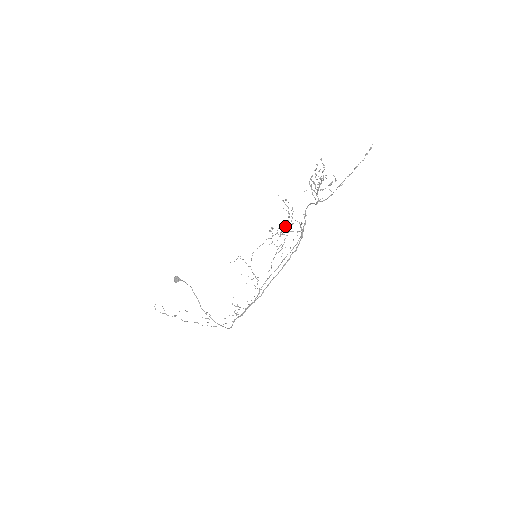
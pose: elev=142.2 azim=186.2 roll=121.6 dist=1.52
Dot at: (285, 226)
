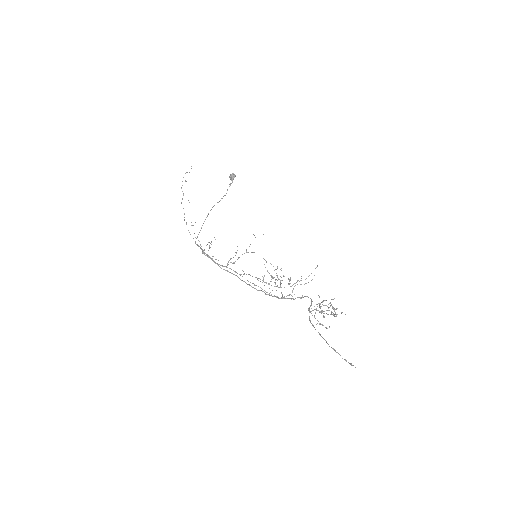
Dot at: (289, 279)
